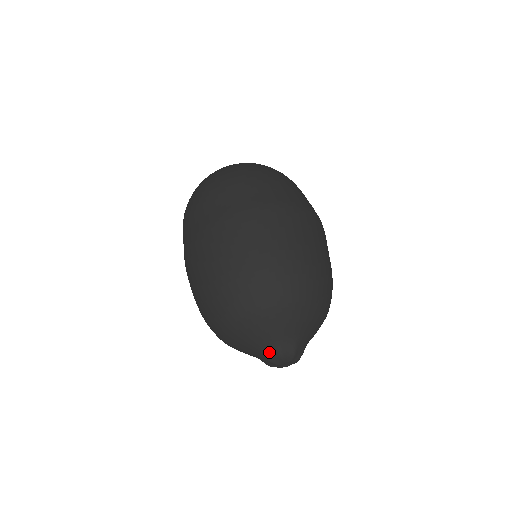
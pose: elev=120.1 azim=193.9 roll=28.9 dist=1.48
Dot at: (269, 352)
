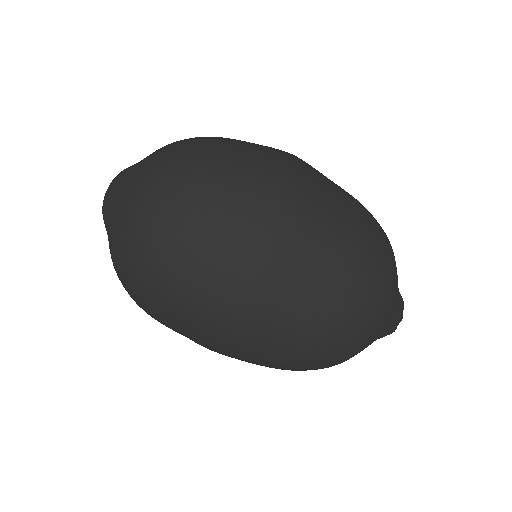
Dot at: occluded
